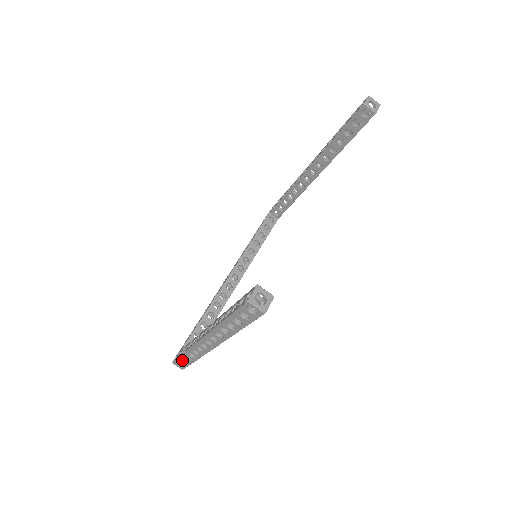
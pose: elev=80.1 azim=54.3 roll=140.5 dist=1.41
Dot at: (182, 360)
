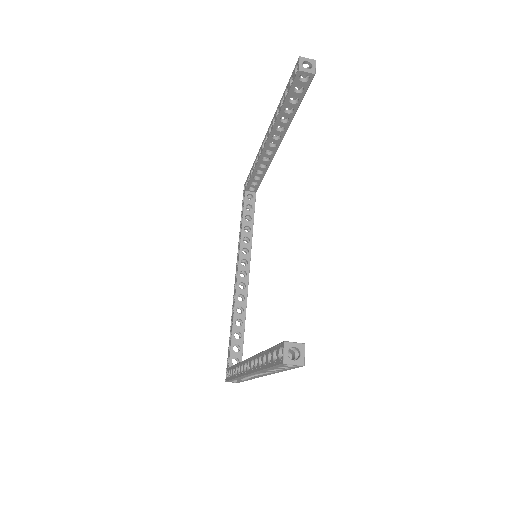
Dot at: occluded
